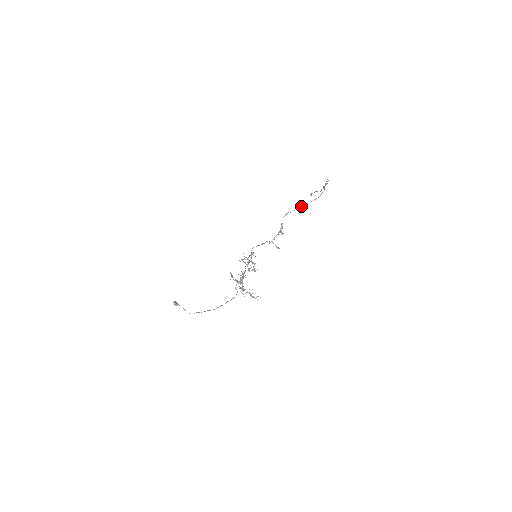
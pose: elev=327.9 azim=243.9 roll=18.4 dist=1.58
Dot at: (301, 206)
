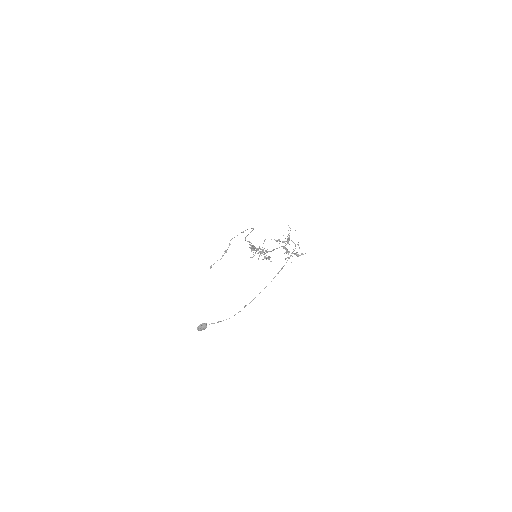
Dot at: (251, 231)
